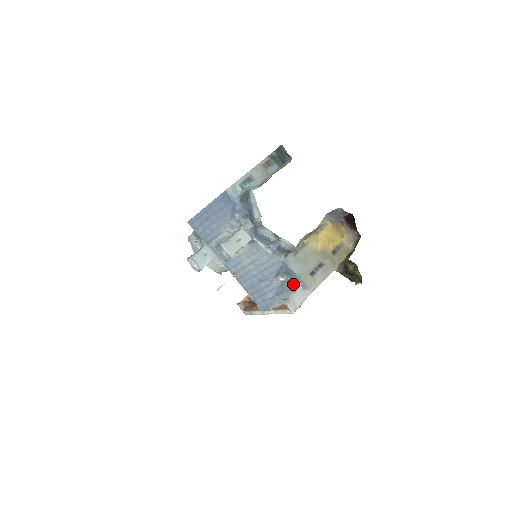
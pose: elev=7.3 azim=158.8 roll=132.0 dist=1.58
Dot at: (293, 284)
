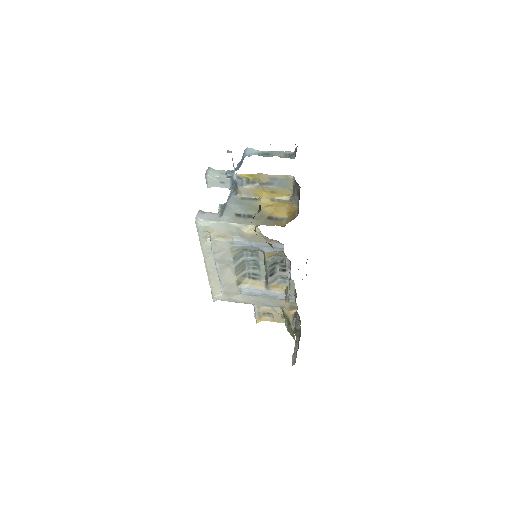
Dot at: occluded
